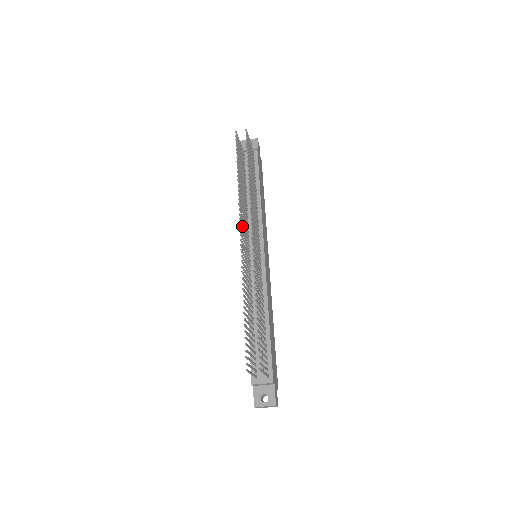
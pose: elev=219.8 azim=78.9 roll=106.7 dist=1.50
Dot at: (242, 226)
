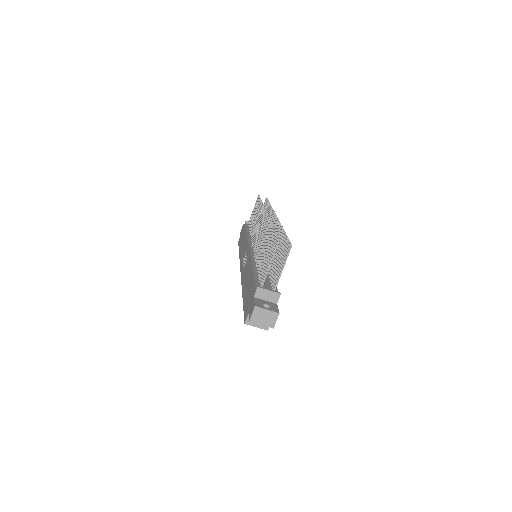
Dot at: (259, 221)
